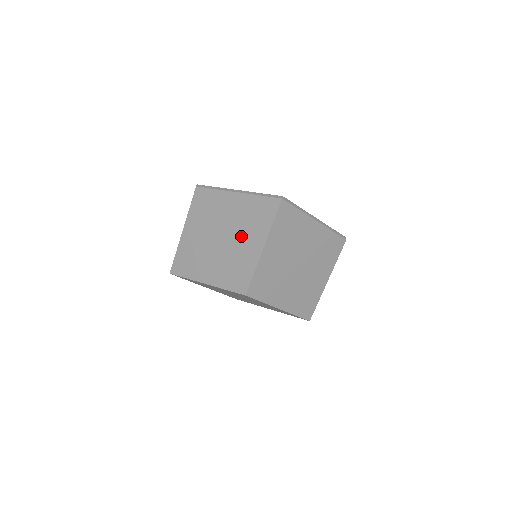
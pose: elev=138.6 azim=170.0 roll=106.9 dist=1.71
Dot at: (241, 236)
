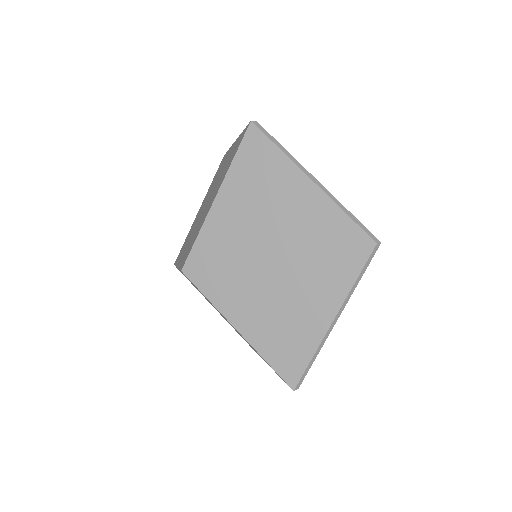
Dot at: (214, 192)
